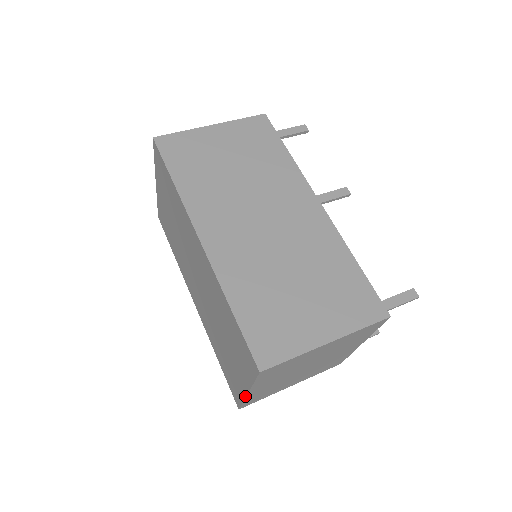
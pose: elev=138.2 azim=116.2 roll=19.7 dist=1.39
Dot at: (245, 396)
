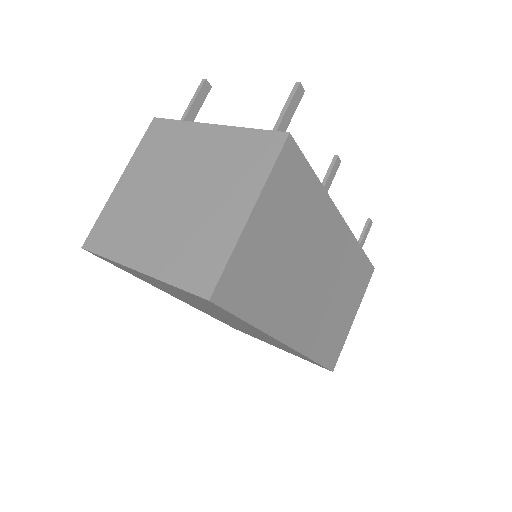
Dot at: occluded
